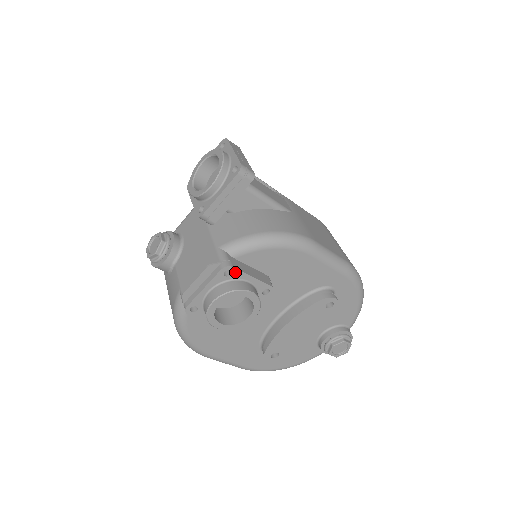
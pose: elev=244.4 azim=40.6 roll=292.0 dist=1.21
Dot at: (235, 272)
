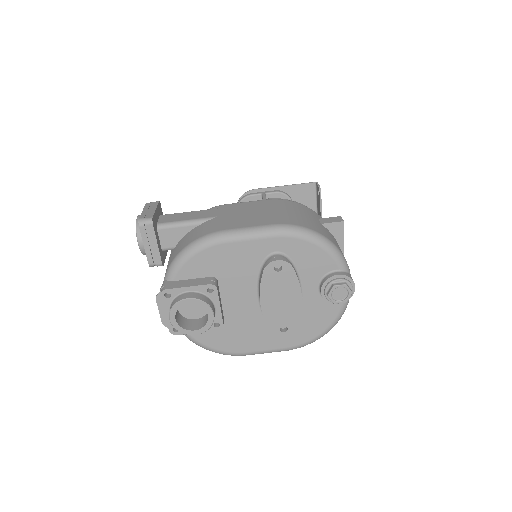
Dot at: (172, 291)
